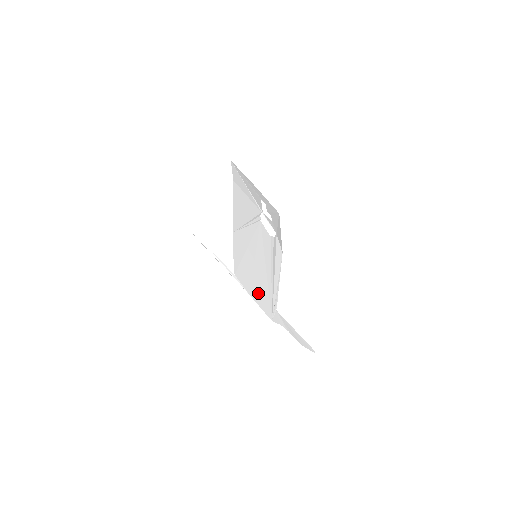
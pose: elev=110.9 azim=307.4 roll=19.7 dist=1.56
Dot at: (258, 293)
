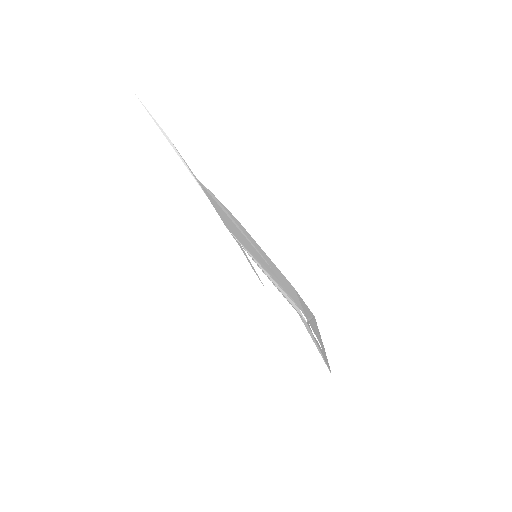
Dot at: (226, 222)
